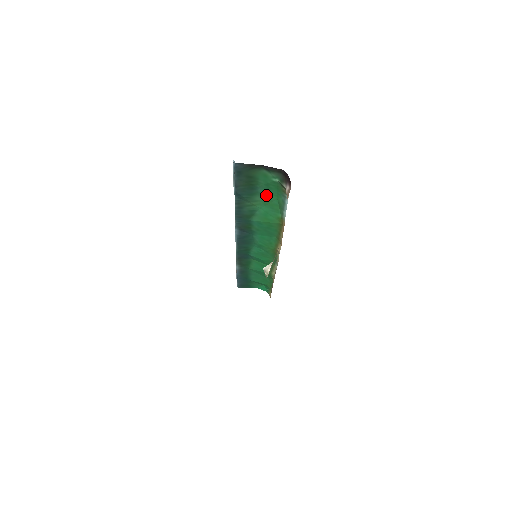
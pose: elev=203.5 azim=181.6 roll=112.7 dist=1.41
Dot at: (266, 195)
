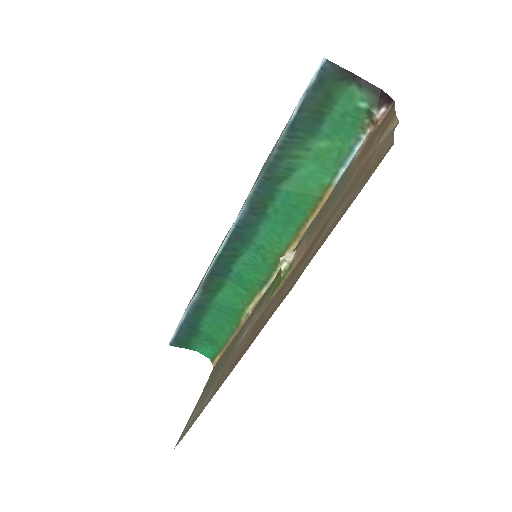
Dot at: (328, 139)
